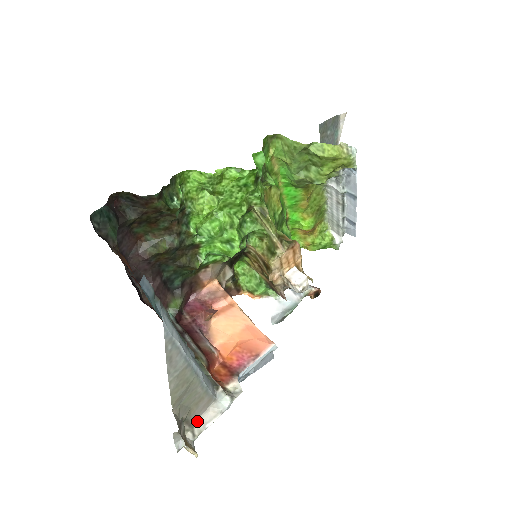
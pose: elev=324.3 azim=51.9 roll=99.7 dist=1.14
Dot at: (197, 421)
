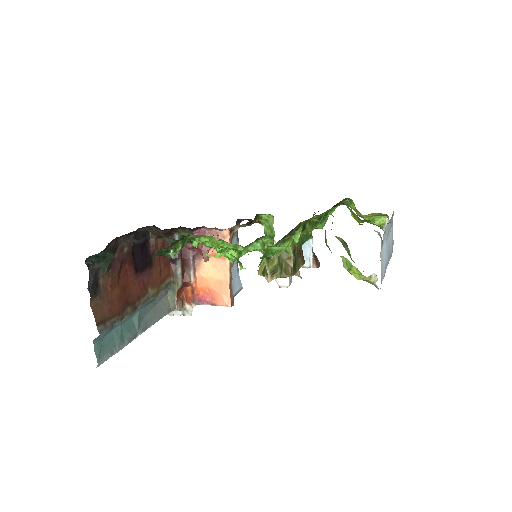
Dot at: occluded
